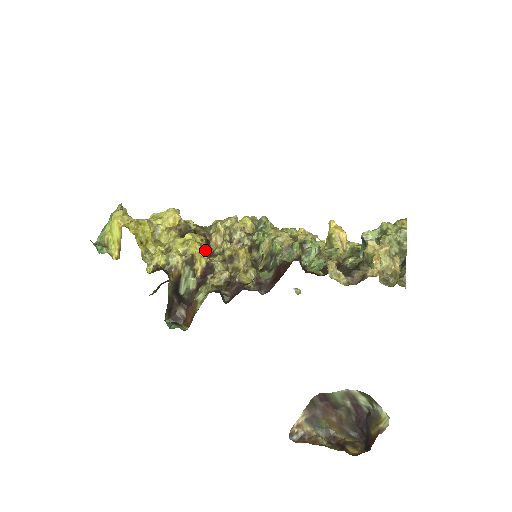
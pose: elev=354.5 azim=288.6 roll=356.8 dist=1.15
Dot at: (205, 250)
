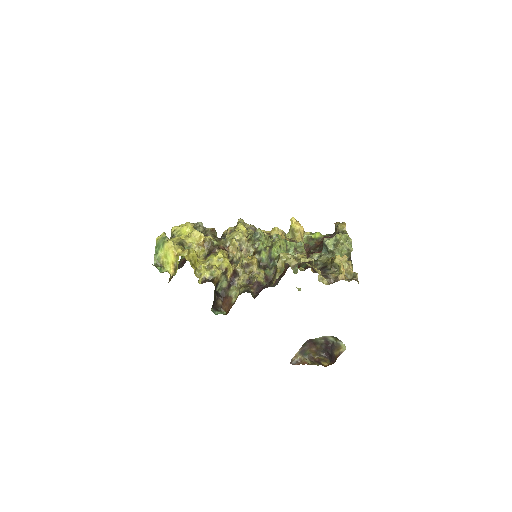
Dot at: occluded
